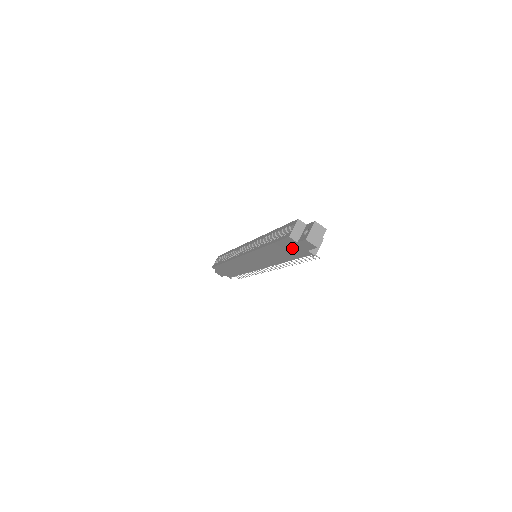
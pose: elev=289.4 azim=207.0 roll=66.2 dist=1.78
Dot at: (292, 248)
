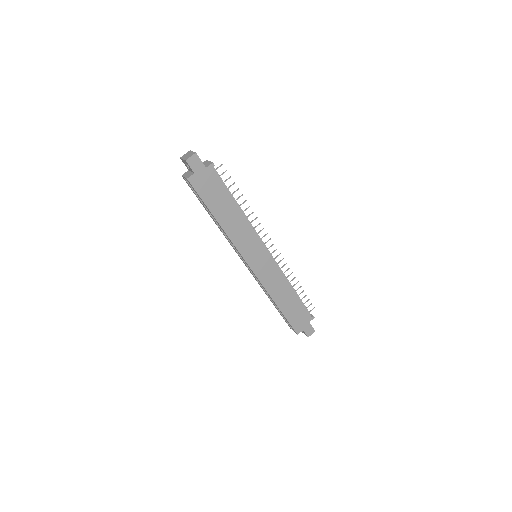
Dot at: (208, 186)
